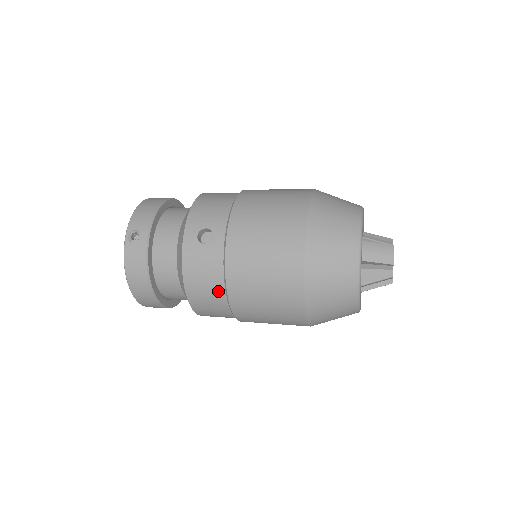
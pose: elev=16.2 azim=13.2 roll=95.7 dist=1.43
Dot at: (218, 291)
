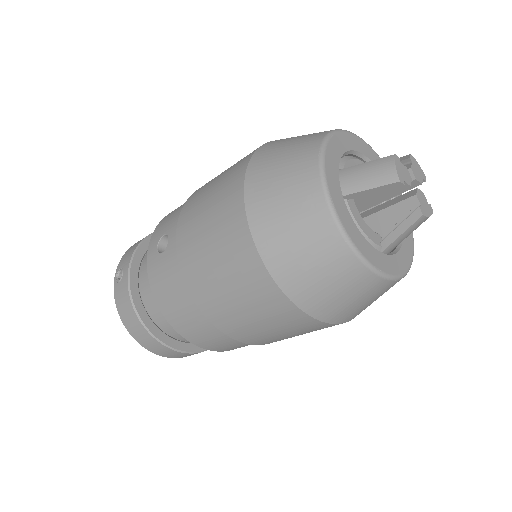
Dot at: (190, 306)
